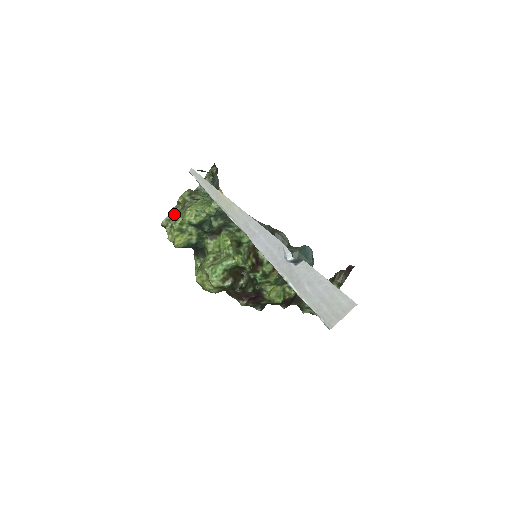
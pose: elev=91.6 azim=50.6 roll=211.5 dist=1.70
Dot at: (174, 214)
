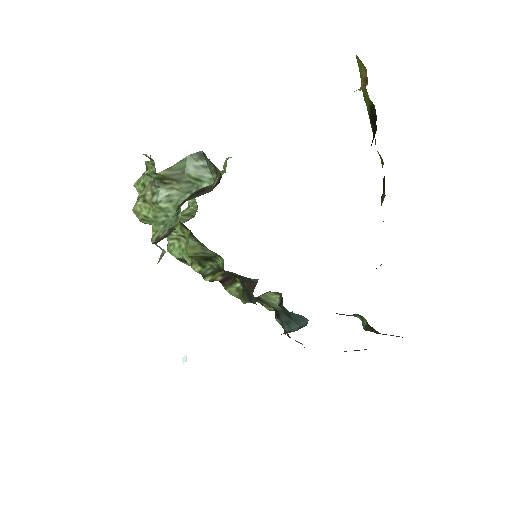
Dot at: (147, 168)
